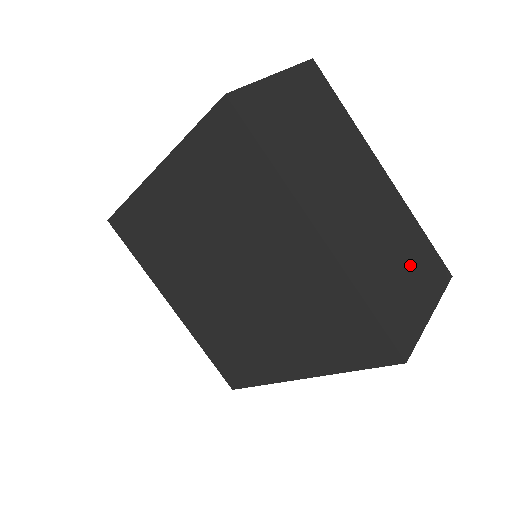
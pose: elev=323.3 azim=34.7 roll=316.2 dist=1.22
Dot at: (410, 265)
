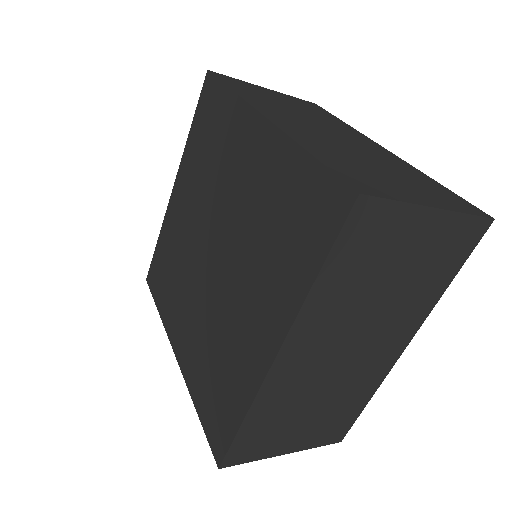
Dot at: (403, 179)
